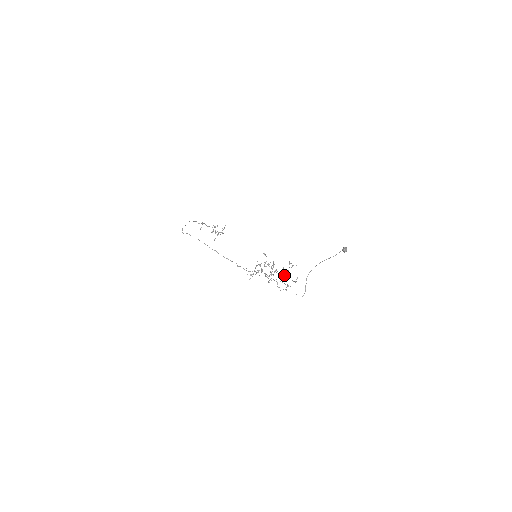
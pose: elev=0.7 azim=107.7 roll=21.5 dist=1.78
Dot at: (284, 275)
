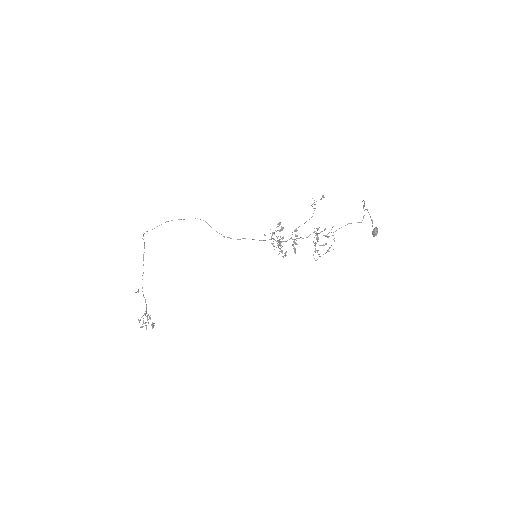
Dot at: (318, 233)
